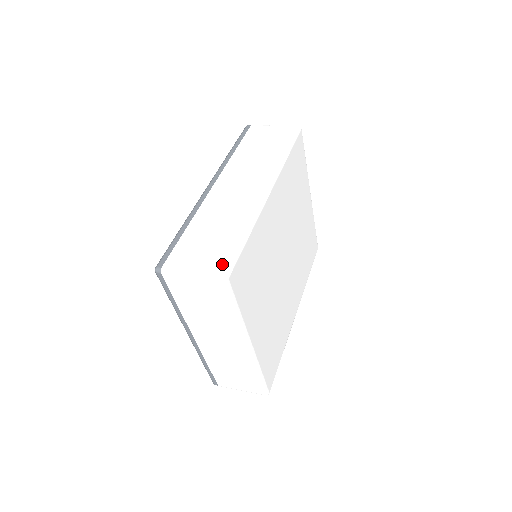
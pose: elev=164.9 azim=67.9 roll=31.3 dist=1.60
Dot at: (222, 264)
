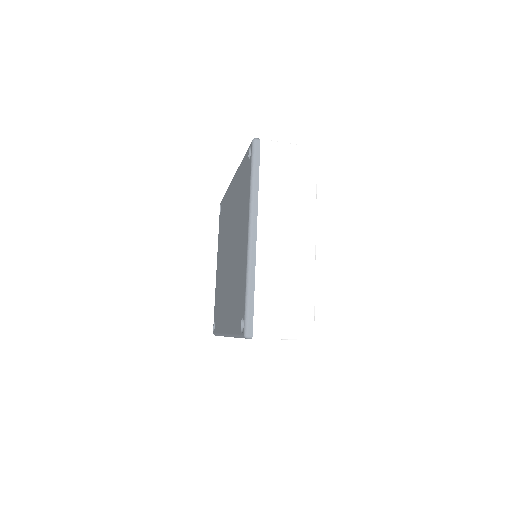
Dot at: occluded
